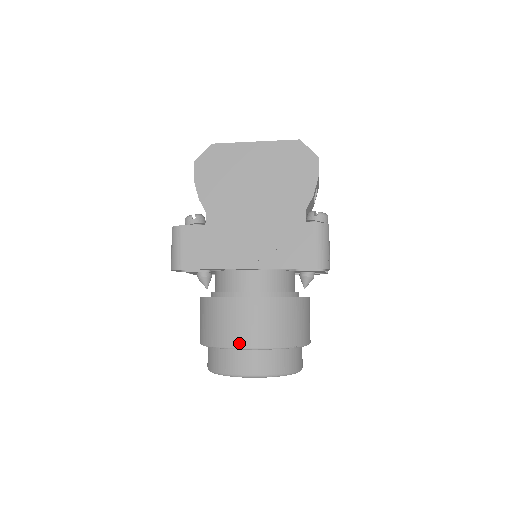
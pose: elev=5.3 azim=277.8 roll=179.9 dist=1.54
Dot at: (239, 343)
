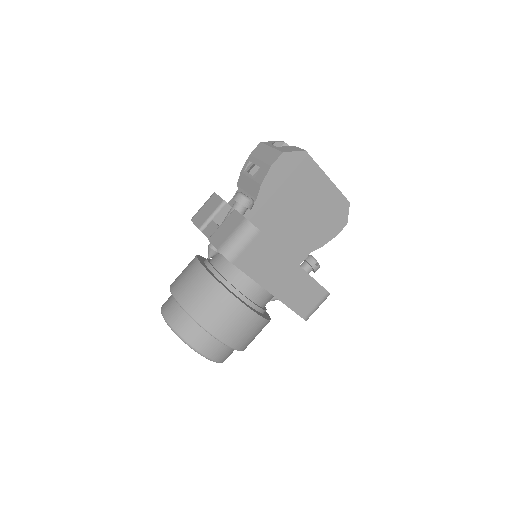
Dot at: (224, 338)
